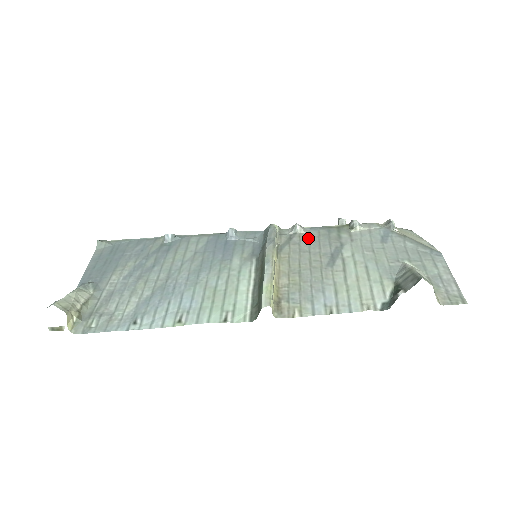
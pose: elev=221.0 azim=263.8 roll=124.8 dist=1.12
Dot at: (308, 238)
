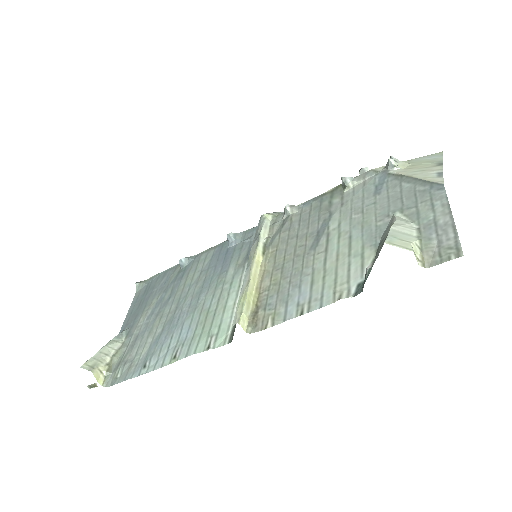
Dot at: (299, 218)
